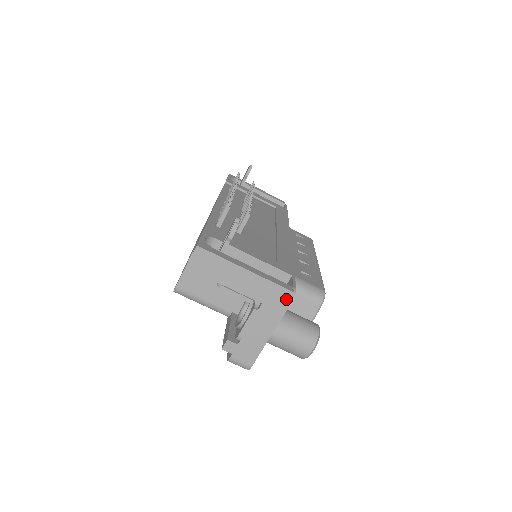
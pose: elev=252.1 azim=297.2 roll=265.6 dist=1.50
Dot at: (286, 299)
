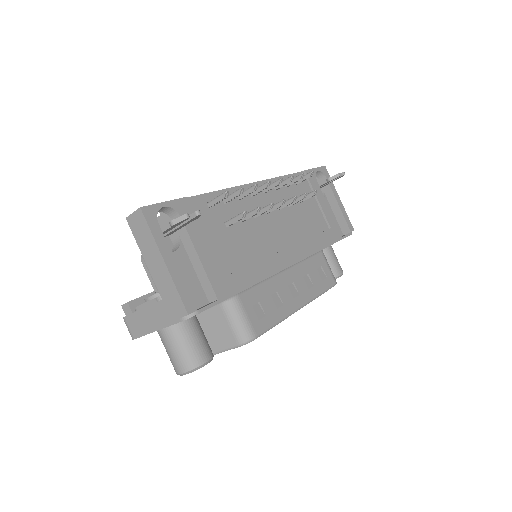
Dot at: (180, 314)
